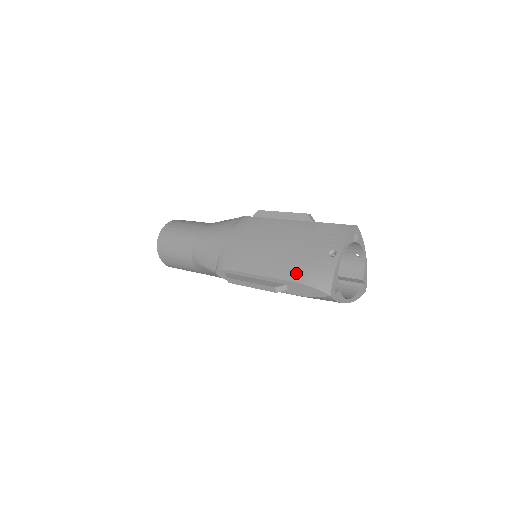
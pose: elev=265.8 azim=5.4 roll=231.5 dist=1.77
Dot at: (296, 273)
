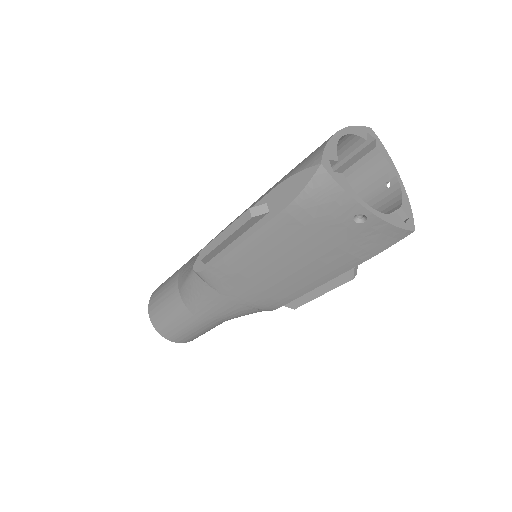
Dot at: (279, 181)
